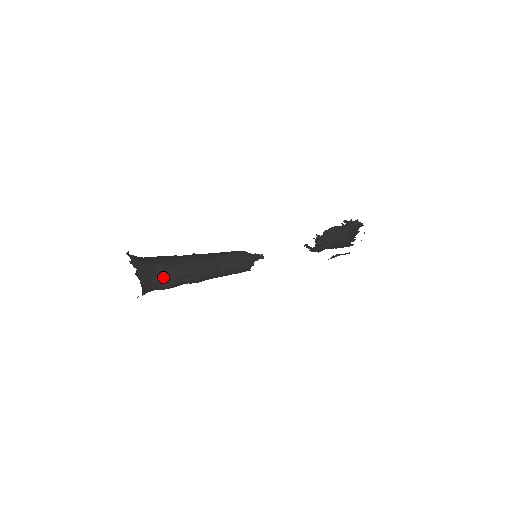
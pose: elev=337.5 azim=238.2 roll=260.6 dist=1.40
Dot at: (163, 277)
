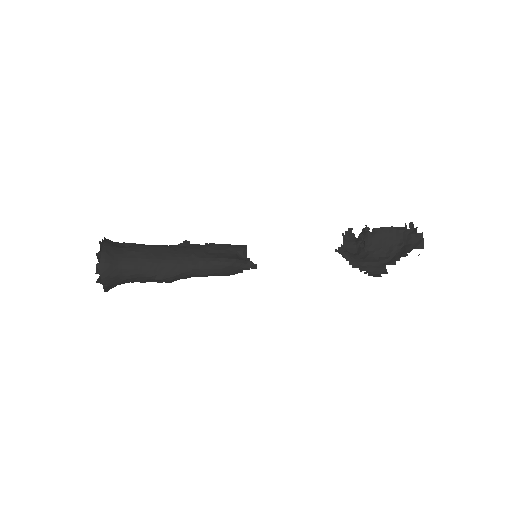
Dot at: (131, 279)
